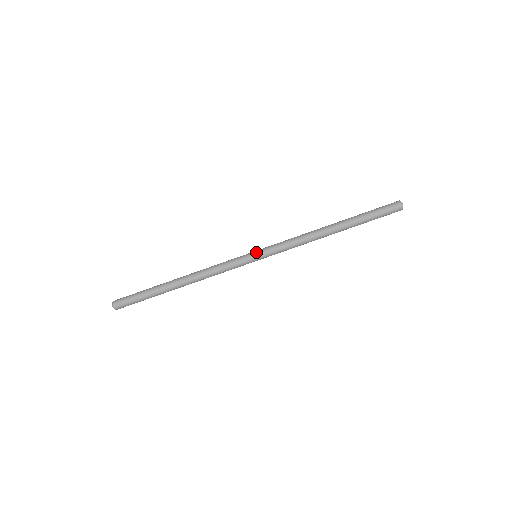
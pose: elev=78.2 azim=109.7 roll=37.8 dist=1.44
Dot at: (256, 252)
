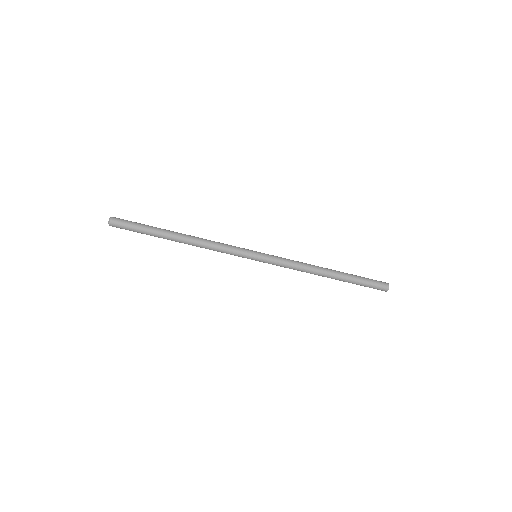
Dot at: (258, 255)
